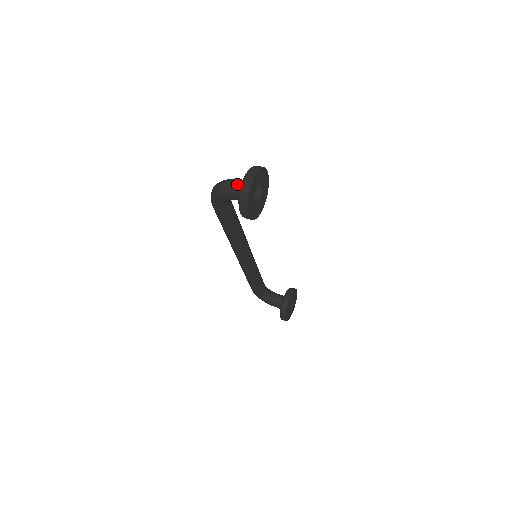
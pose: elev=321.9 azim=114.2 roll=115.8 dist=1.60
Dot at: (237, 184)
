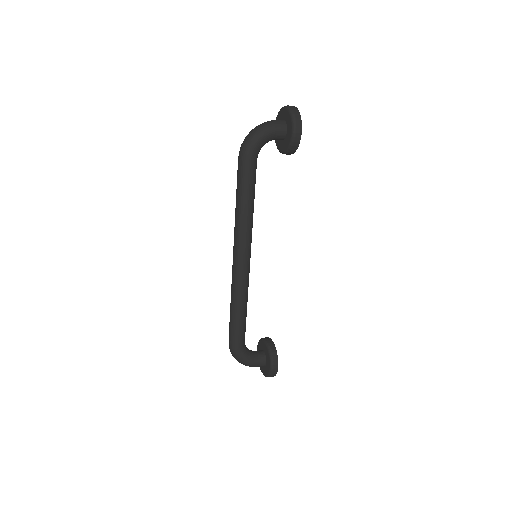
Dot at: (275, 120)
